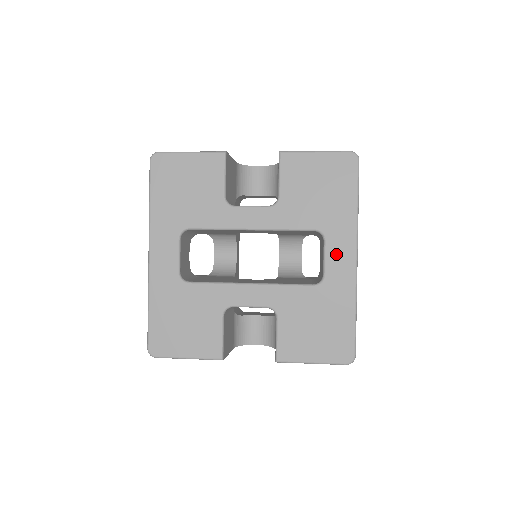
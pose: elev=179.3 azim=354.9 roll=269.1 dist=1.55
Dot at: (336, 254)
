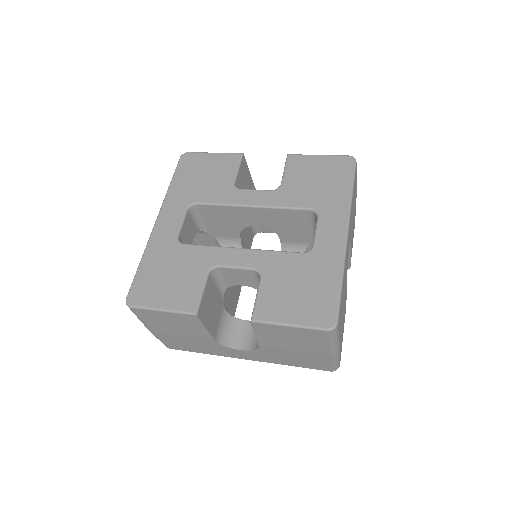
Dot at: (327, 228)
